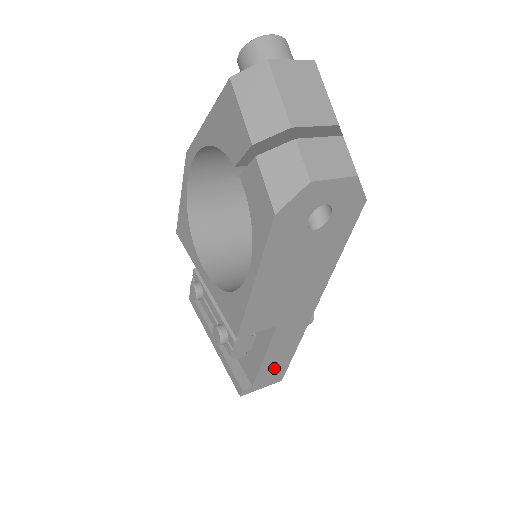
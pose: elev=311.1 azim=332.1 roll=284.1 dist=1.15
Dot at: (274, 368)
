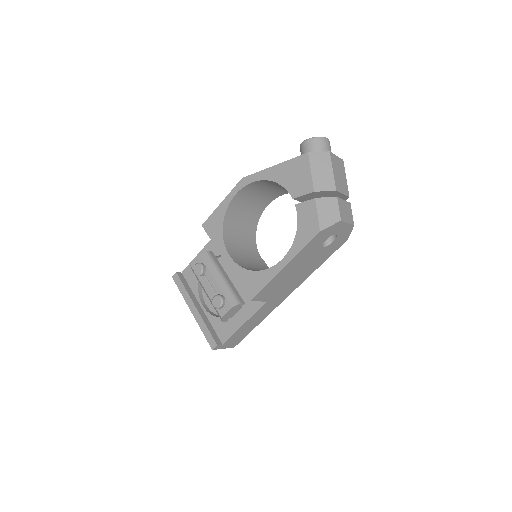
Dot at: (241, 334)
